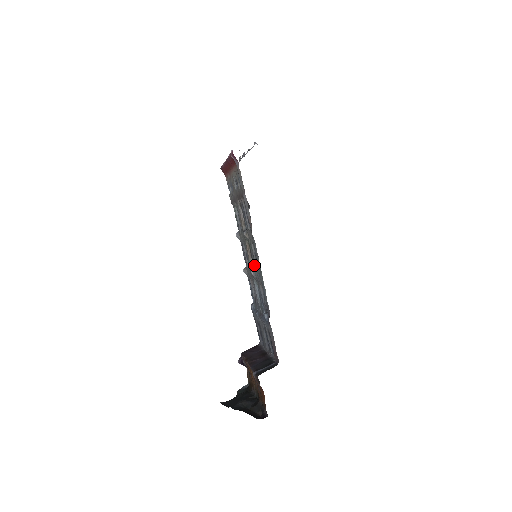
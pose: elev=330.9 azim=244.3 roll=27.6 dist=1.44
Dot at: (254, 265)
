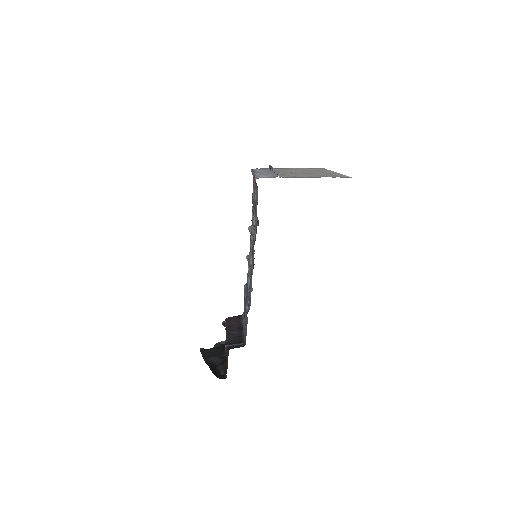
Dot at: occluded
